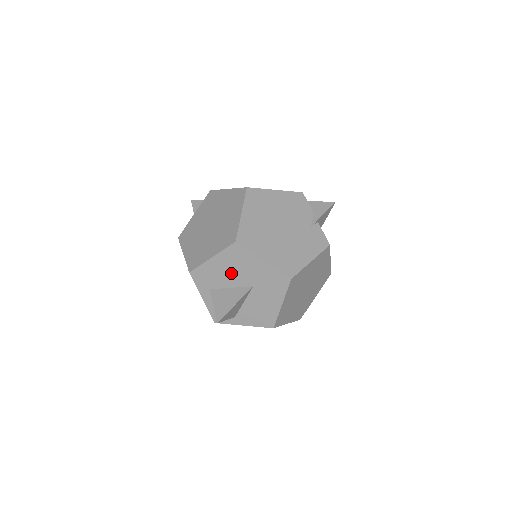
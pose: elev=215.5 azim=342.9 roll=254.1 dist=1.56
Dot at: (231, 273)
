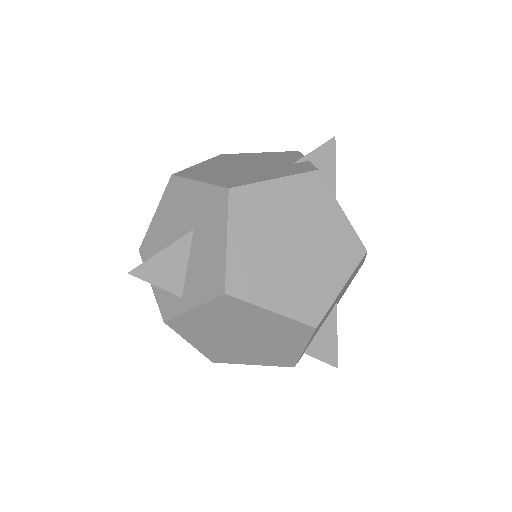
Dot at: (172, 224)
